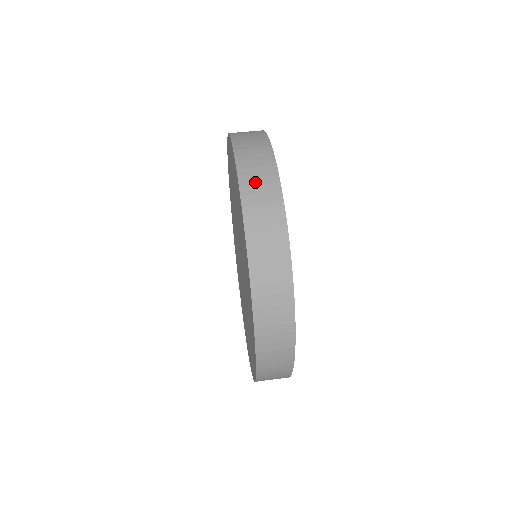
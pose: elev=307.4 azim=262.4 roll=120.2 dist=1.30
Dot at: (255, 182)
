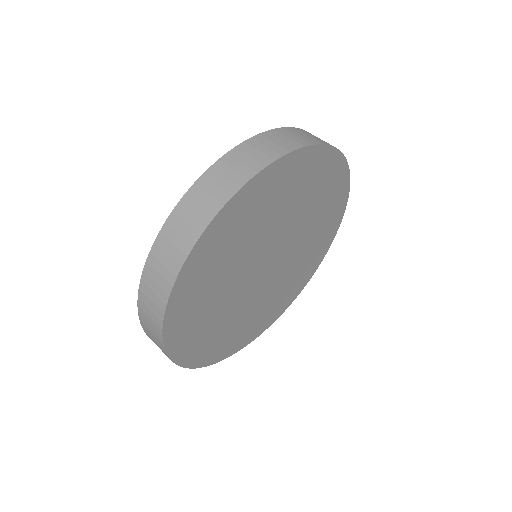
Dot at: (149, 296)
